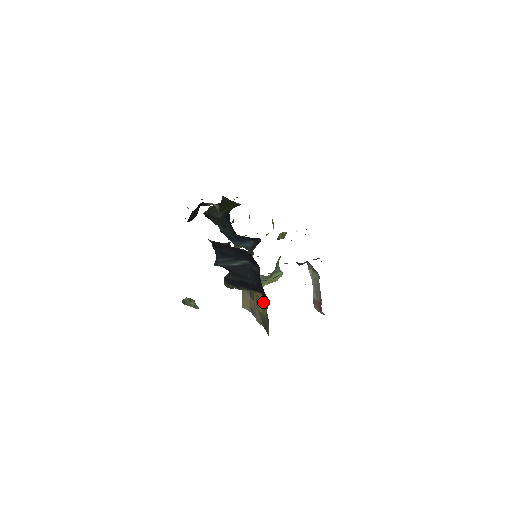
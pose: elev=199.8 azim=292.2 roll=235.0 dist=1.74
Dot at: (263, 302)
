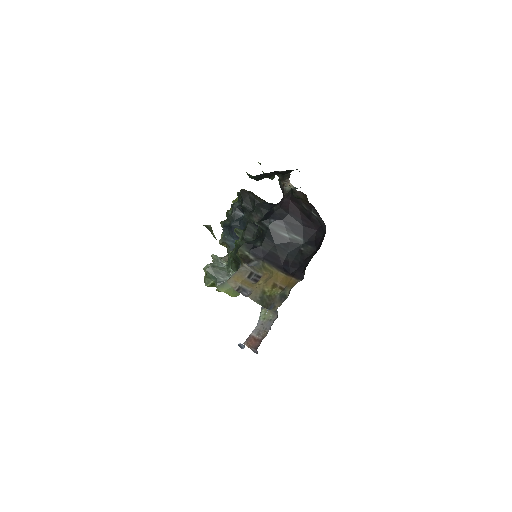
Dot at: (280, 282)
